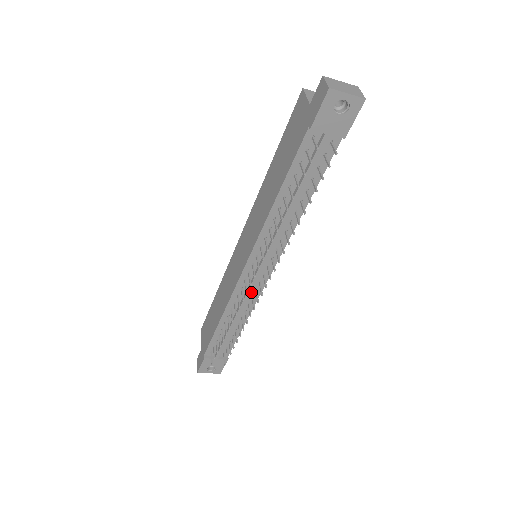
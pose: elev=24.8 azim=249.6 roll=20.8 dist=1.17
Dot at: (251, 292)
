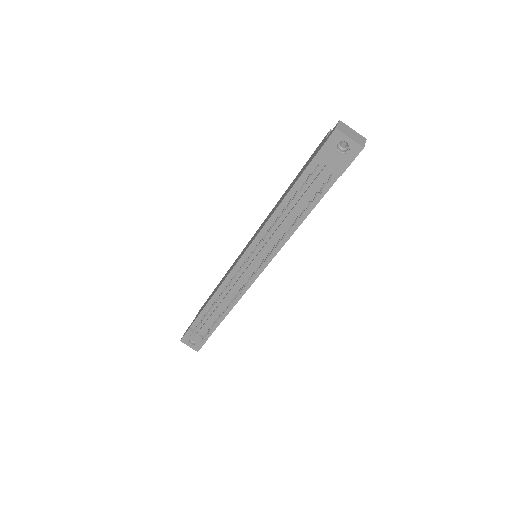
Dot at: (241, 284)
